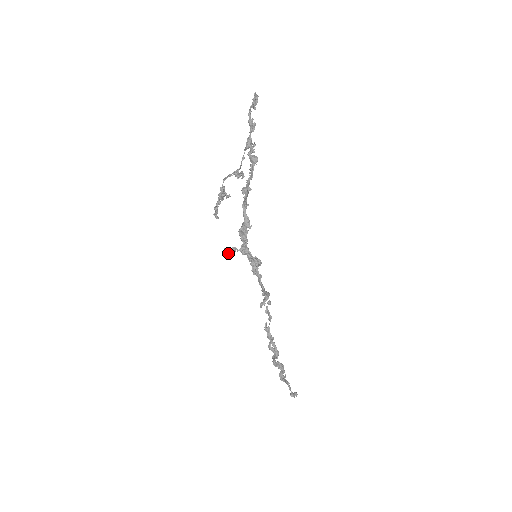
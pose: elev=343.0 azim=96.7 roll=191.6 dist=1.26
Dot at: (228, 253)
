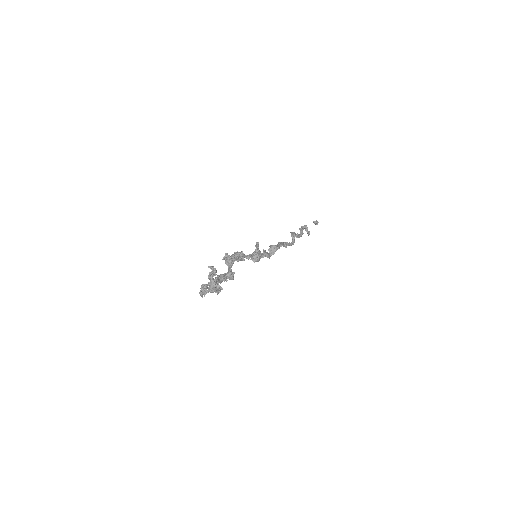
Dot at: occluded
